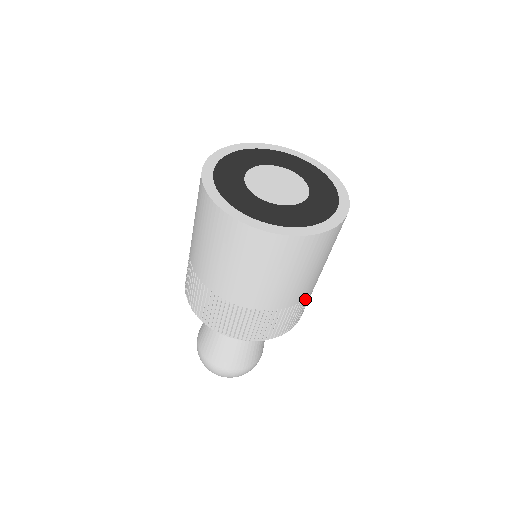
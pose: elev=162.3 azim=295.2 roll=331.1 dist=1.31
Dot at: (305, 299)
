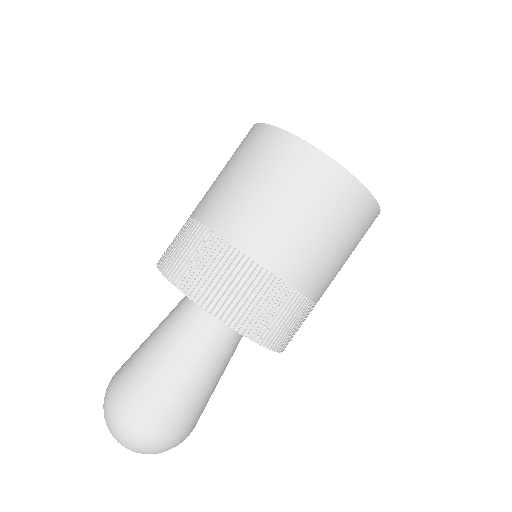
Dot at: (314, 306)
